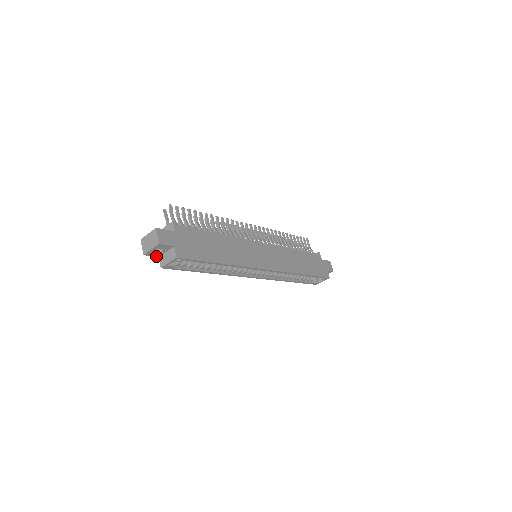
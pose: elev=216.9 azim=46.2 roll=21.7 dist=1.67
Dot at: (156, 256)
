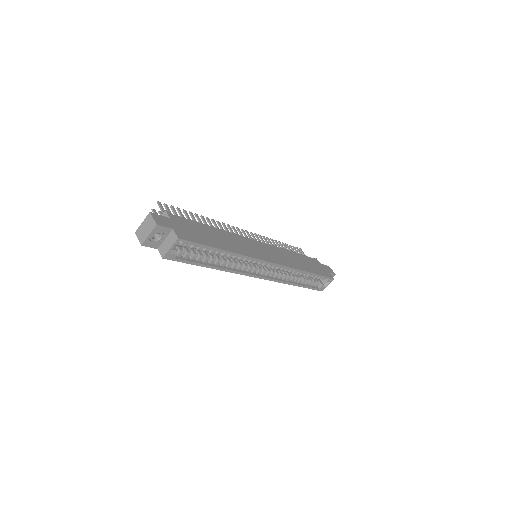
Dot at: (155, 248)
